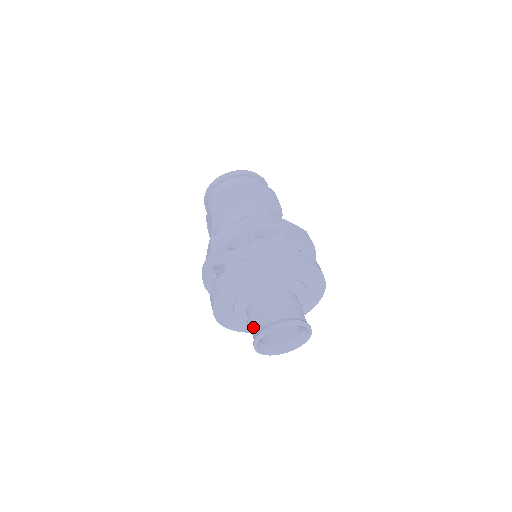
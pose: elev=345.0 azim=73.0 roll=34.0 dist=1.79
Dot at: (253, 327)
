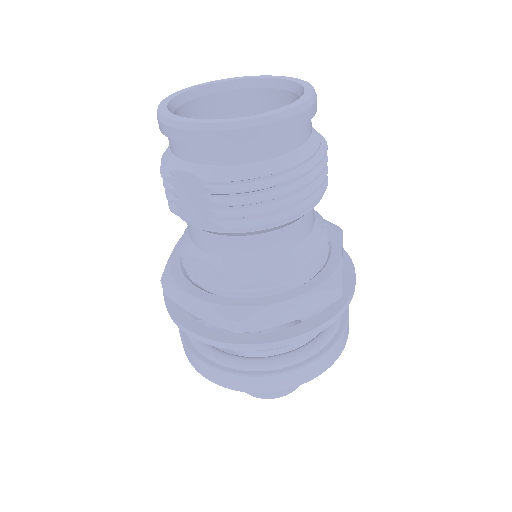
Dot at: occluded
